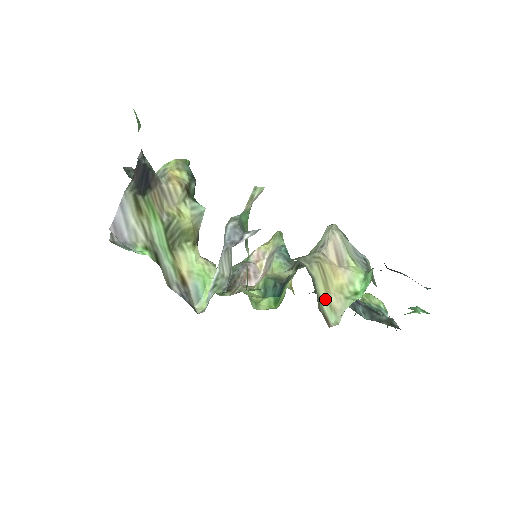
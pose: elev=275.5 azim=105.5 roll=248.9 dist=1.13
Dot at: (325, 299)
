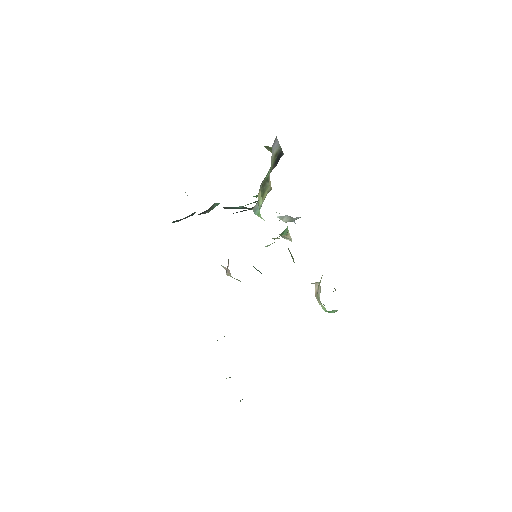
Dot at: occluded
